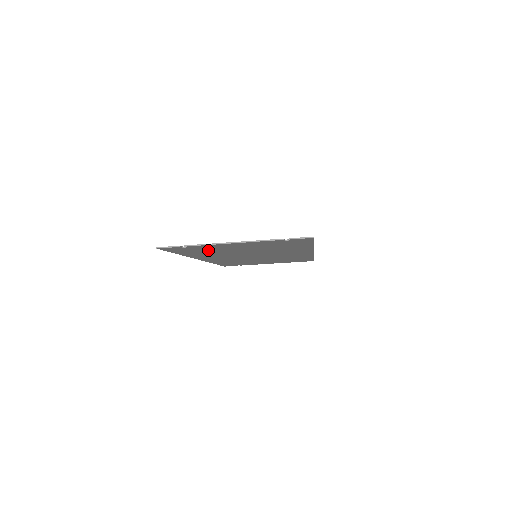
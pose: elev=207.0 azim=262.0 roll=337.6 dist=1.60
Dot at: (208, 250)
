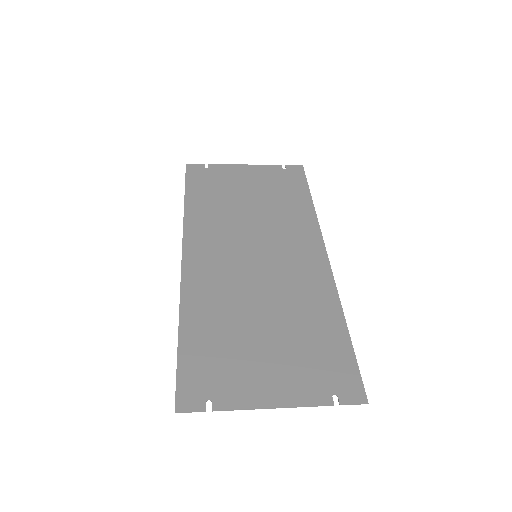
Dot at: (224, 354)
